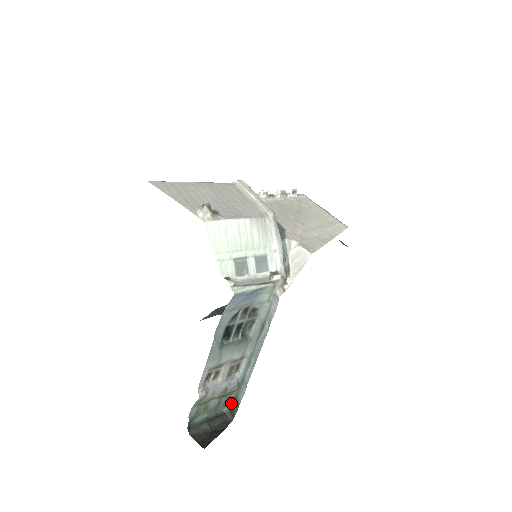
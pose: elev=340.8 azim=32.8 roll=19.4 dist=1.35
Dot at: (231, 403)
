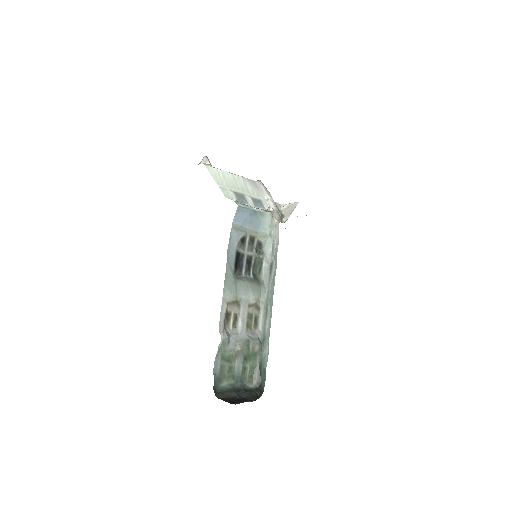
Dot at: (257, 376)
